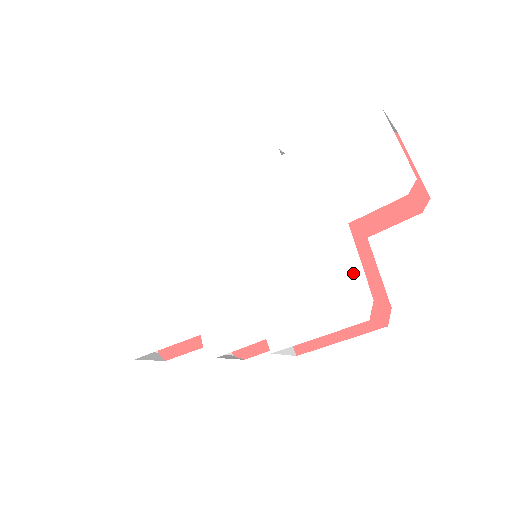
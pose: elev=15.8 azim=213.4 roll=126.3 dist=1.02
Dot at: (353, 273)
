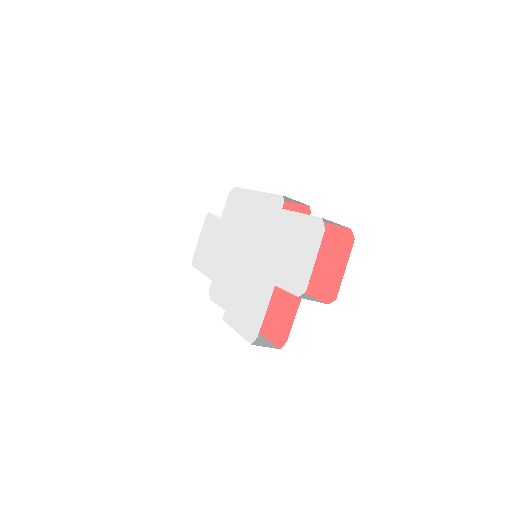
Dot at: (261, 315)
